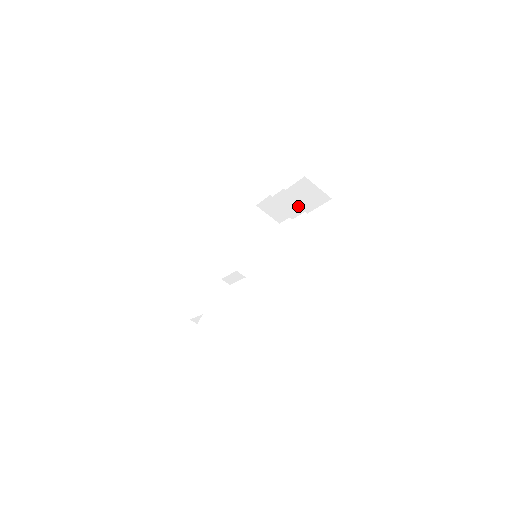
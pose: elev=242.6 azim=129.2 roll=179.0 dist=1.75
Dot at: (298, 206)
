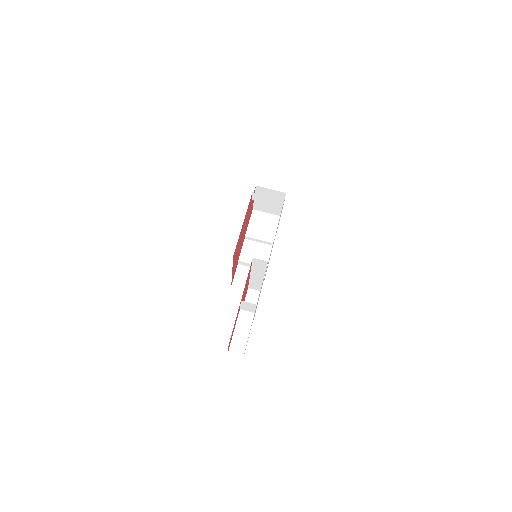
Dot at: (264, 249)
